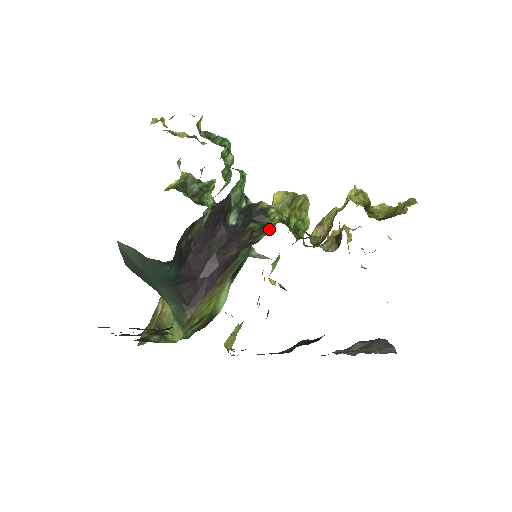
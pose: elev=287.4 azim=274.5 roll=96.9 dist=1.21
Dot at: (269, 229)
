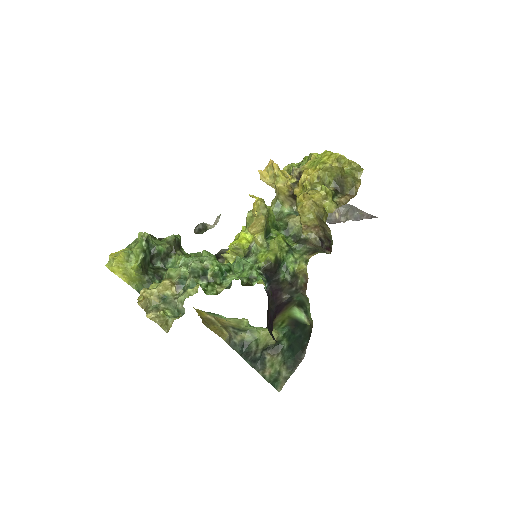
Dot at: (301, 275)
